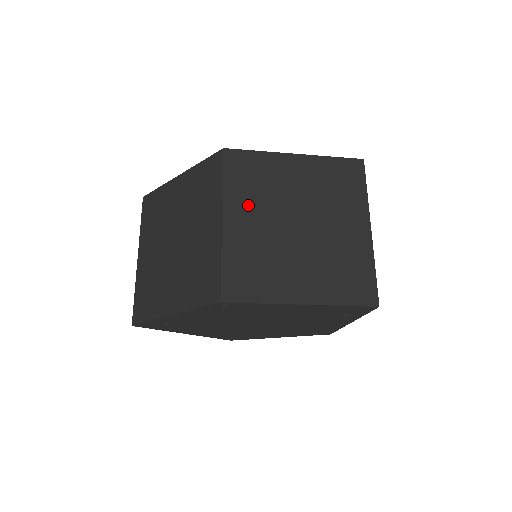
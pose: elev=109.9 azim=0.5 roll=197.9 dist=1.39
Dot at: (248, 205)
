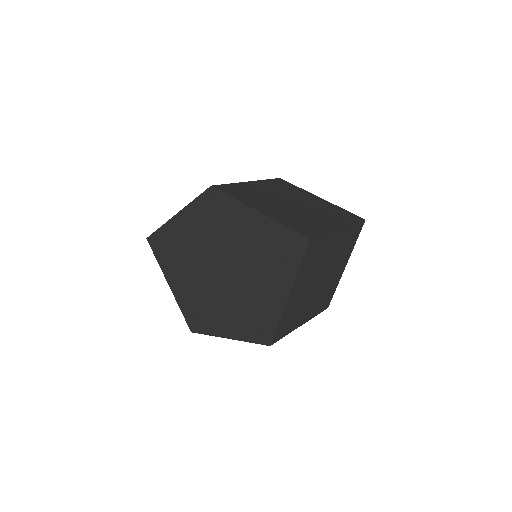
Dot at: (270, 188)
